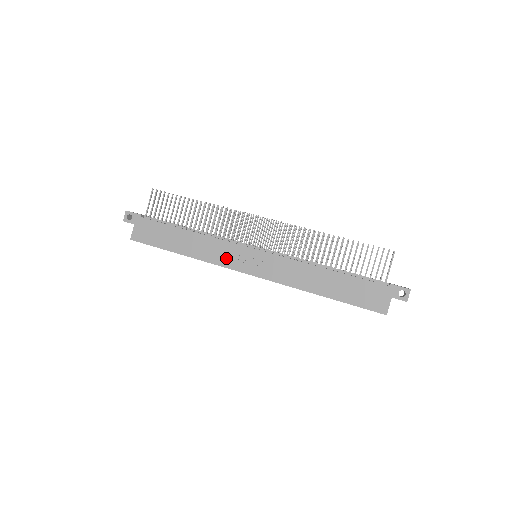
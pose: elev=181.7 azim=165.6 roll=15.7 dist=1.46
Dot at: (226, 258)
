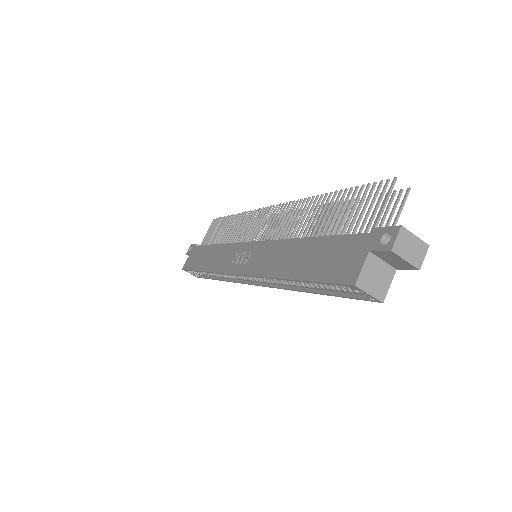
Dot at: (226, 262)
